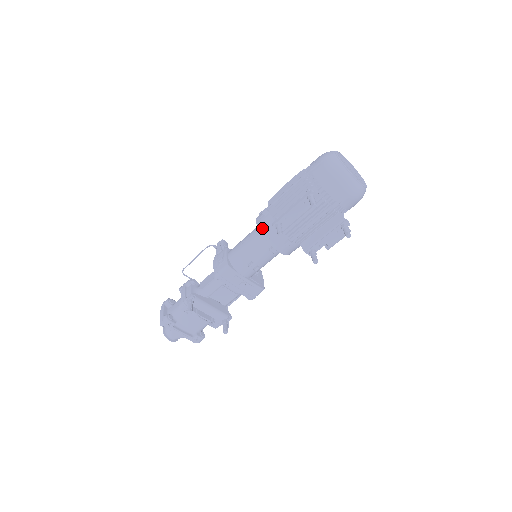
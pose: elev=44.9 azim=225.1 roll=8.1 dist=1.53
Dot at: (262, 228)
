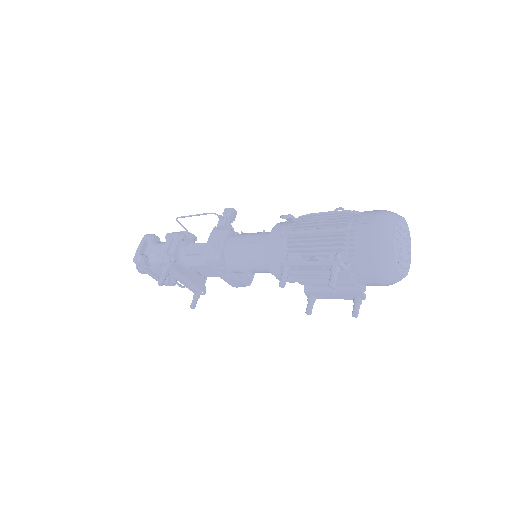
Dot at: (271, 250)
